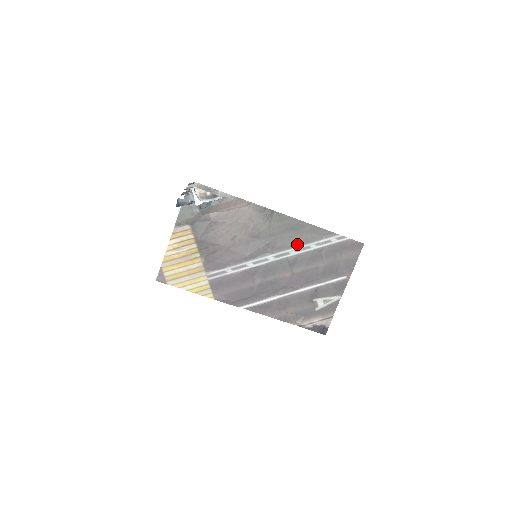
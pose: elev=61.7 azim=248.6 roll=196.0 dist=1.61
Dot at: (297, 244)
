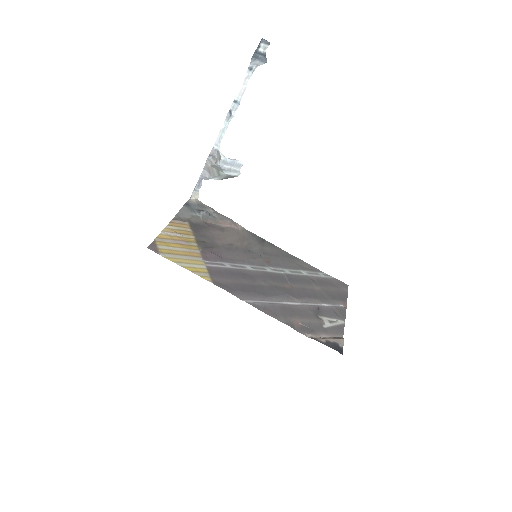
Dot at: (290, 268)
